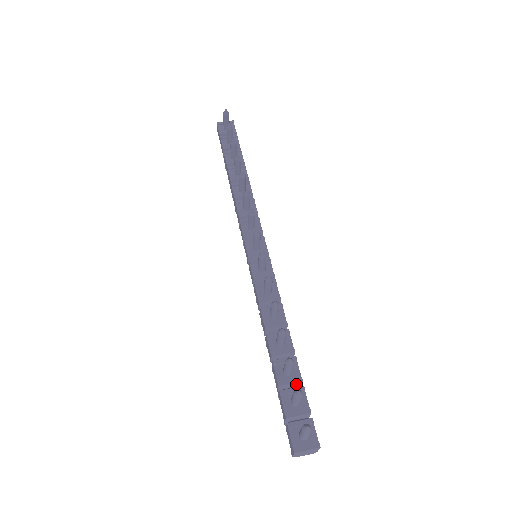
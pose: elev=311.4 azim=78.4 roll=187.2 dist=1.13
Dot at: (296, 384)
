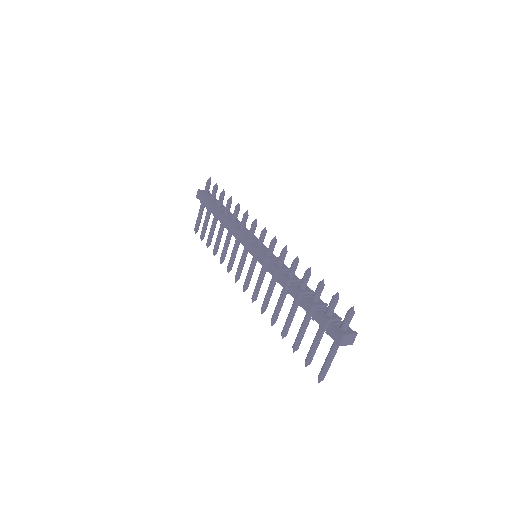
Dot at: (324, 307)
